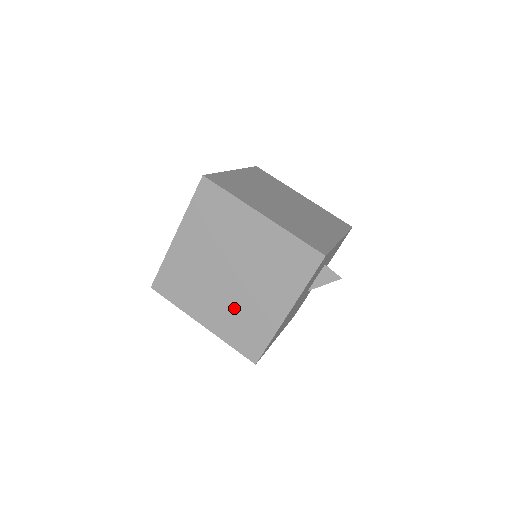
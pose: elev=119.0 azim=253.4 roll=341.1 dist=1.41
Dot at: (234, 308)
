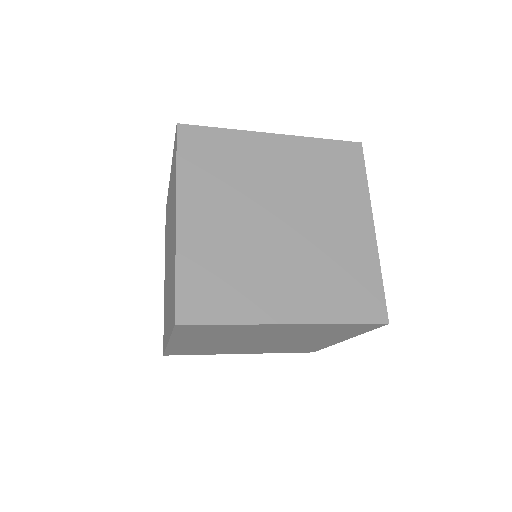
Dot at: (276, 347)
